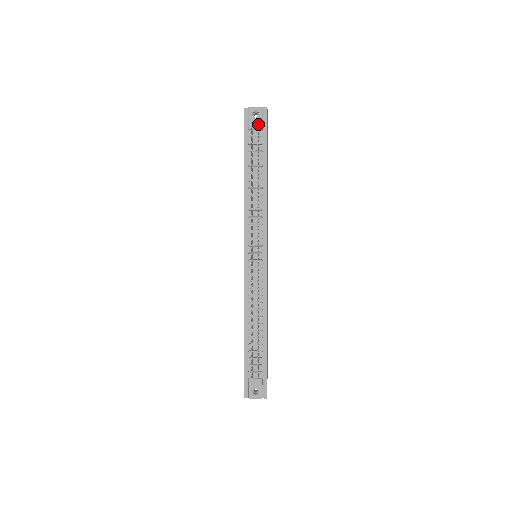
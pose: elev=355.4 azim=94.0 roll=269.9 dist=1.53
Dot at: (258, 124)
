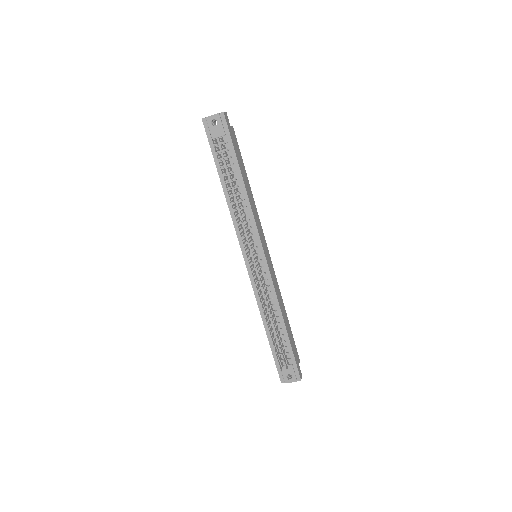
Dot at: (219, 131)
